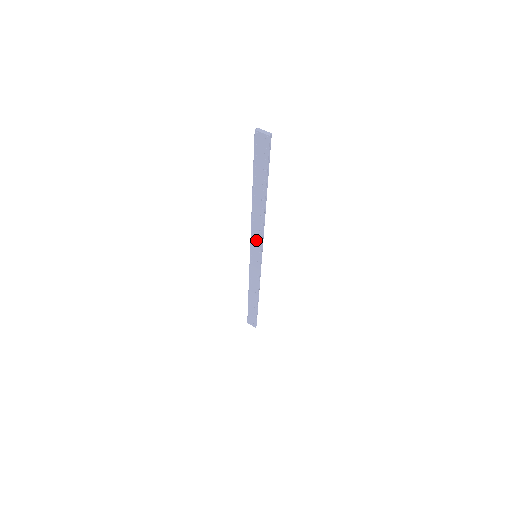
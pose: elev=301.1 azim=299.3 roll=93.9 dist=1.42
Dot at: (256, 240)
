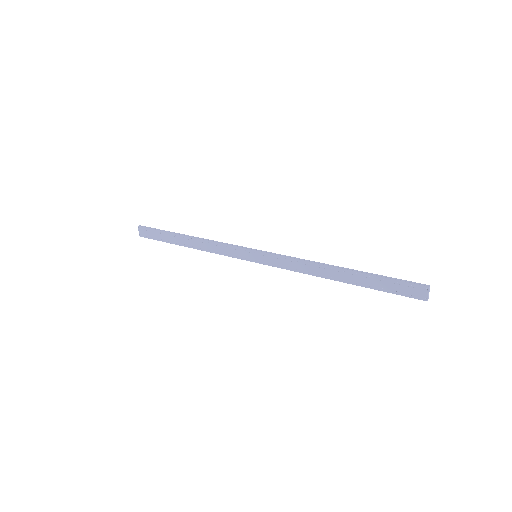
Dot at: (281, 262)
